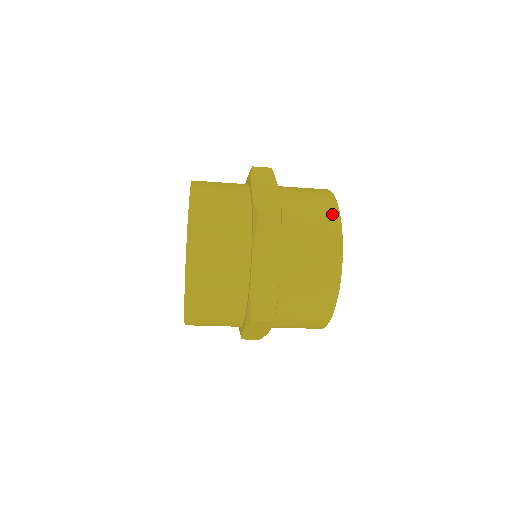
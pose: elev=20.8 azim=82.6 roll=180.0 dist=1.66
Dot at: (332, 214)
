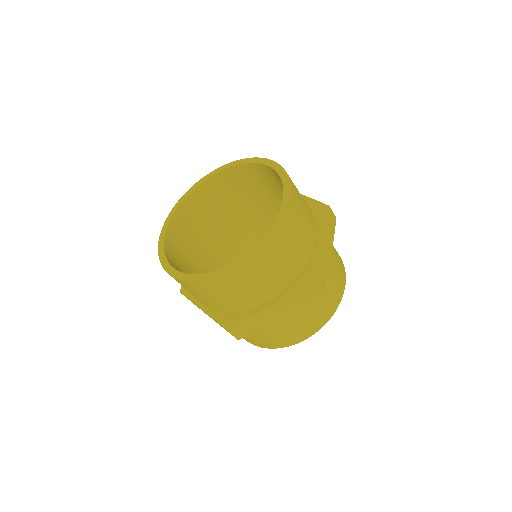
Dot at: occluded
